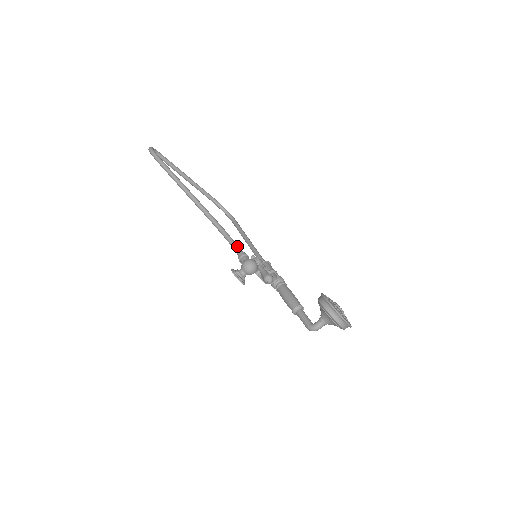
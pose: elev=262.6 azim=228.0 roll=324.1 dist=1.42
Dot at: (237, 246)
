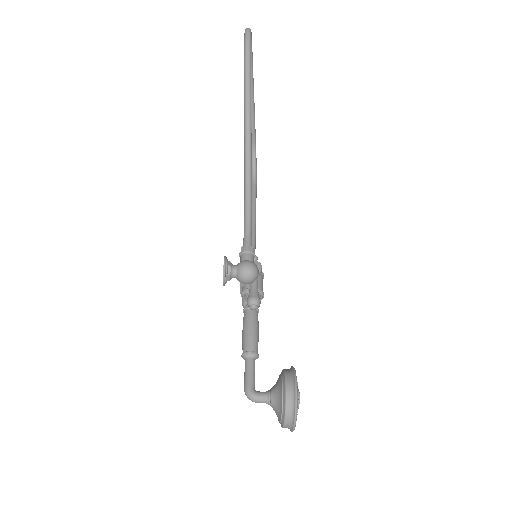
Dot at: (251, 233)
